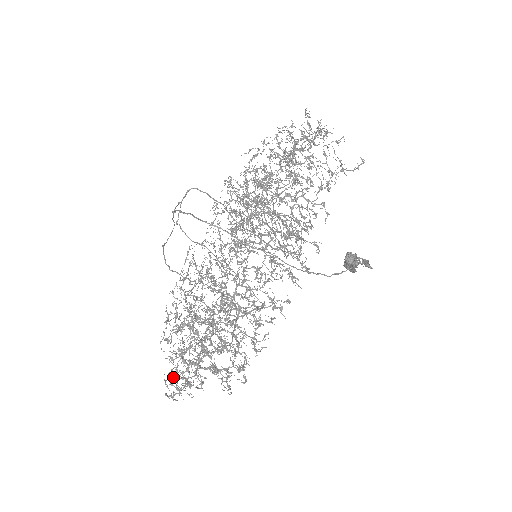
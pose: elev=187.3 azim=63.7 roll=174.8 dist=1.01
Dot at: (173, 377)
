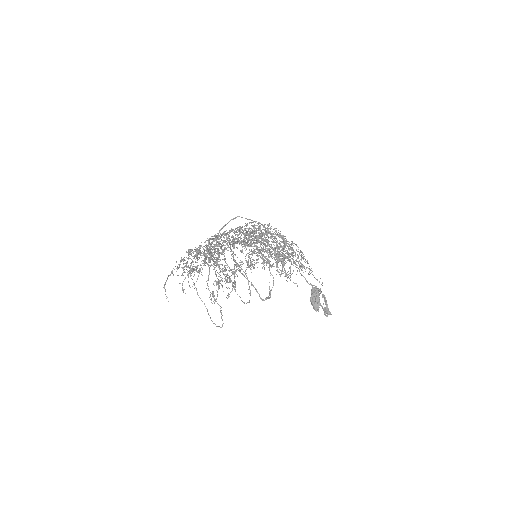
Dot at: (178, 275)
